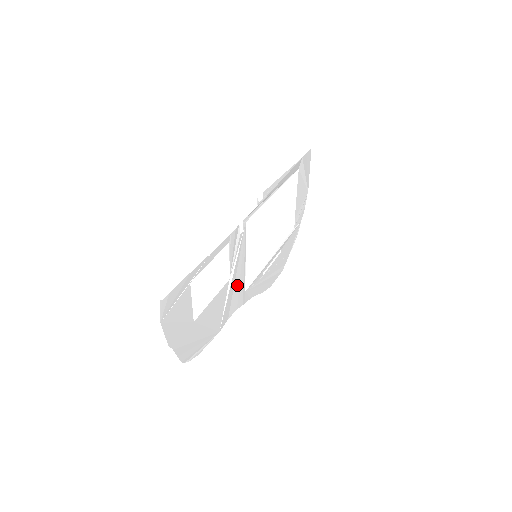
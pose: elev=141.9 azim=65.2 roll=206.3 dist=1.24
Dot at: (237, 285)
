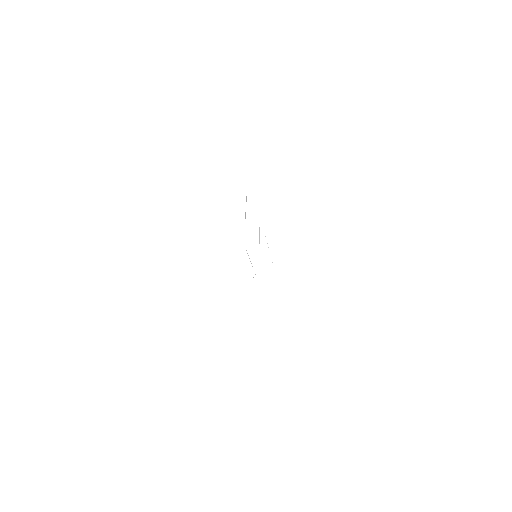
Dot at: occluded
